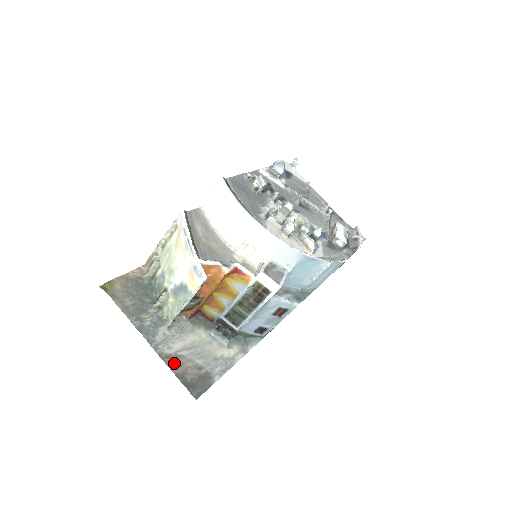
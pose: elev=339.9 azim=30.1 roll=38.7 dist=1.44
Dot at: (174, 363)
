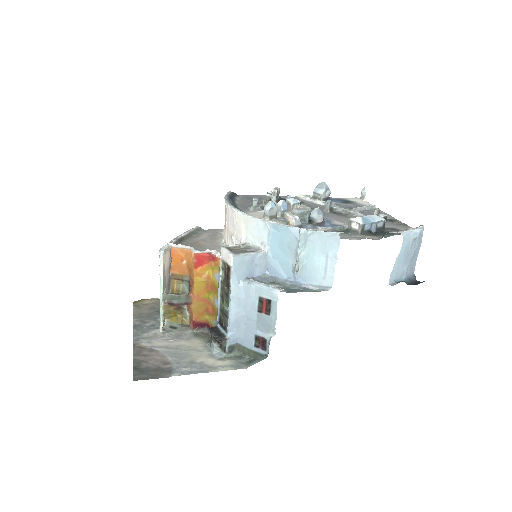
Dot at: (142, 353)
